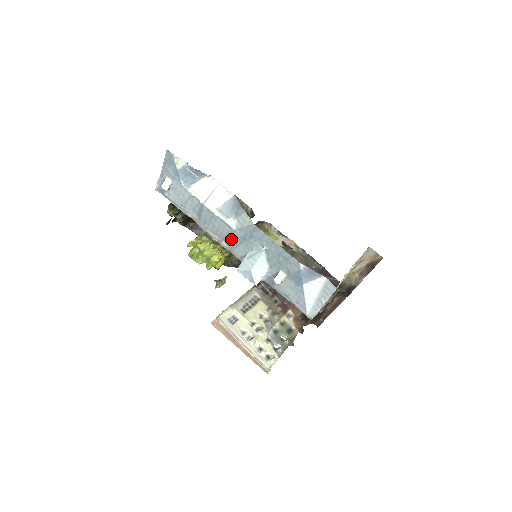
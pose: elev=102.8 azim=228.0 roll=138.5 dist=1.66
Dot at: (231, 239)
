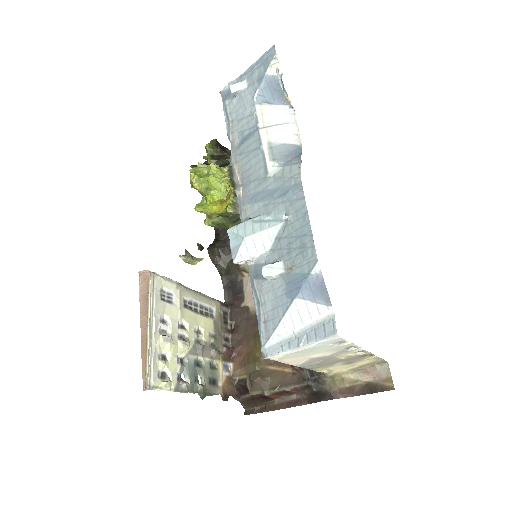
Dot at: (254, 188)
